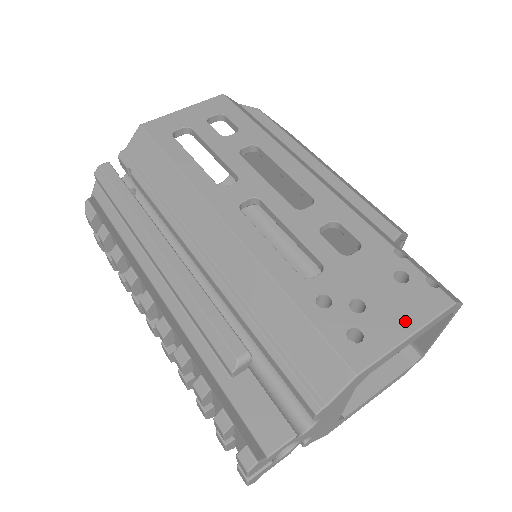
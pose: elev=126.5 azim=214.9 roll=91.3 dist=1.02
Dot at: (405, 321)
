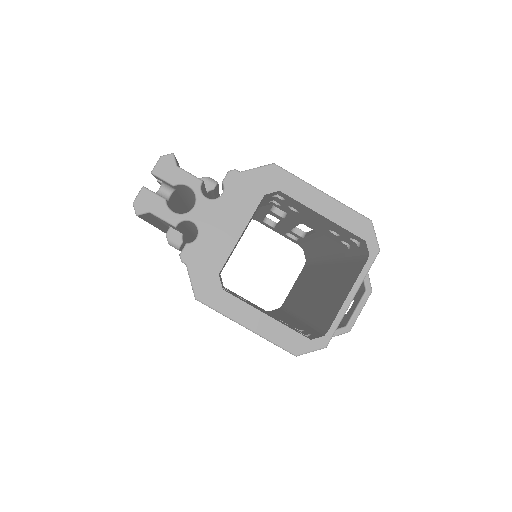
Dot at: occluded
